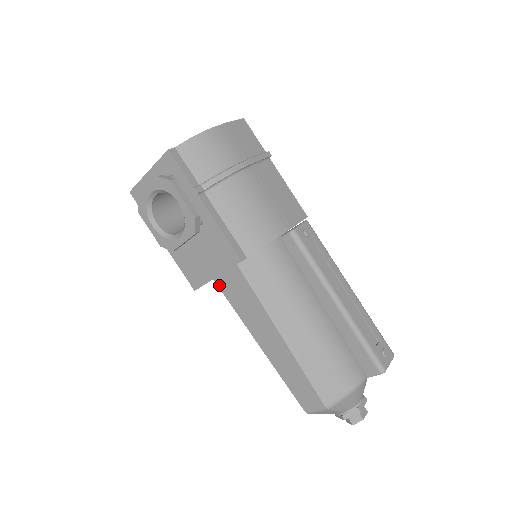
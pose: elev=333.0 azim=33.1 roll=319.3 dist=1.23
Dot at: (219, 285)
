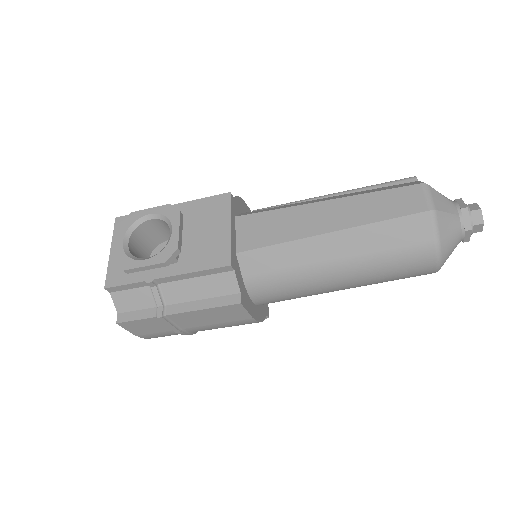
Dot at: (245, 249)
